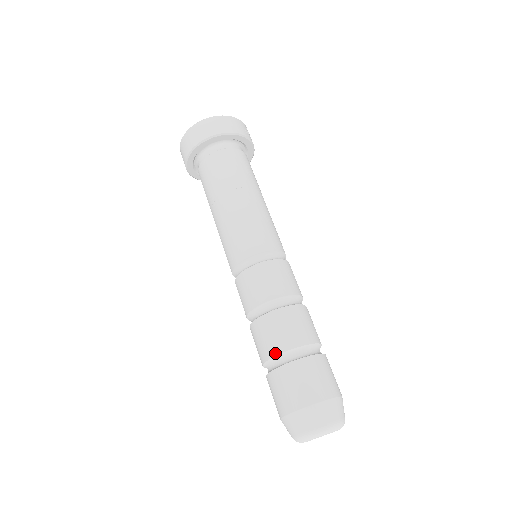
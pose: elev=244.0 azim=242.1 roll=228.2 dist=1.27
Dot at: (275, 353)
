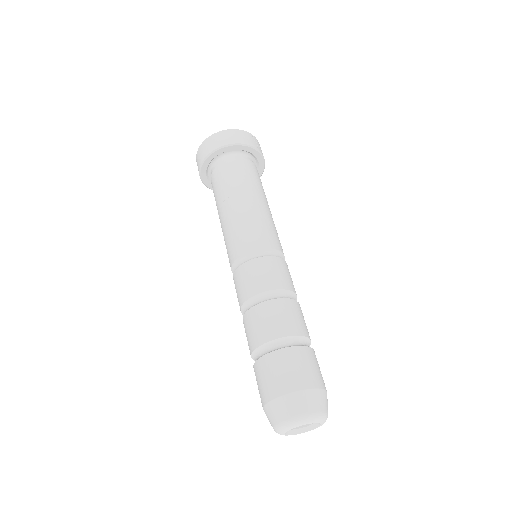
Dot at: (256, 345)
